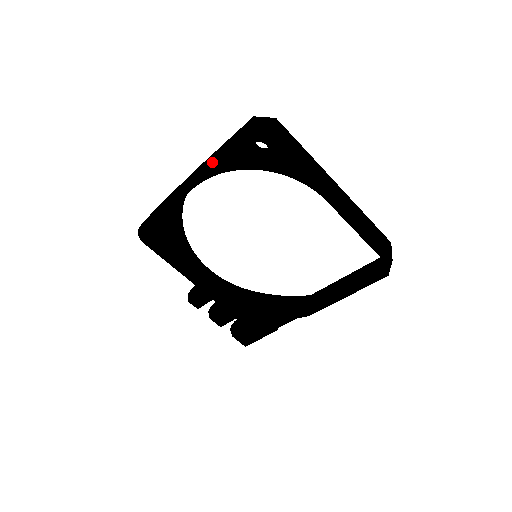
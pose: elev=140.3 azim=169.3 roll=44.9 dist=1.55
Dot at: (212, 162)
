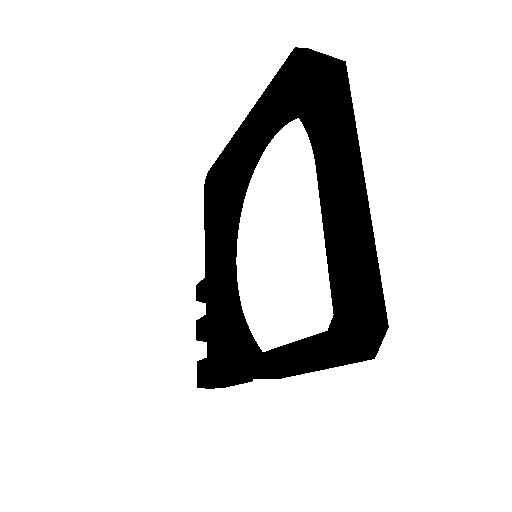
Dot at: (263, 94)
